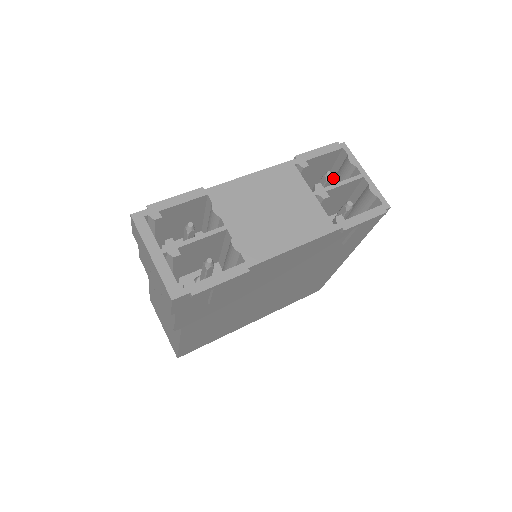
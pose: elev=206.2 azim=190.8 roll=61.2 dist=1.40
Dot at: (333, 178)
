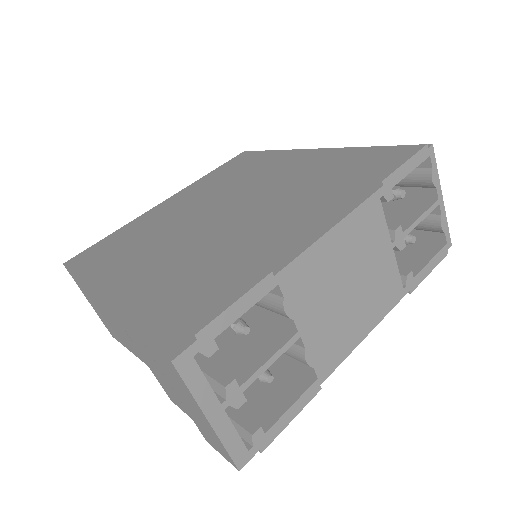
Dot at: occluded
